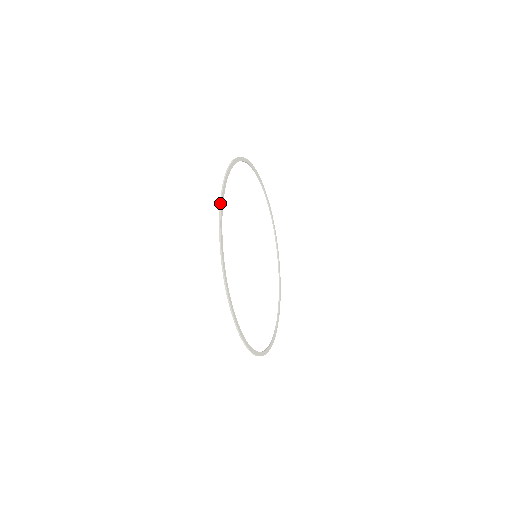
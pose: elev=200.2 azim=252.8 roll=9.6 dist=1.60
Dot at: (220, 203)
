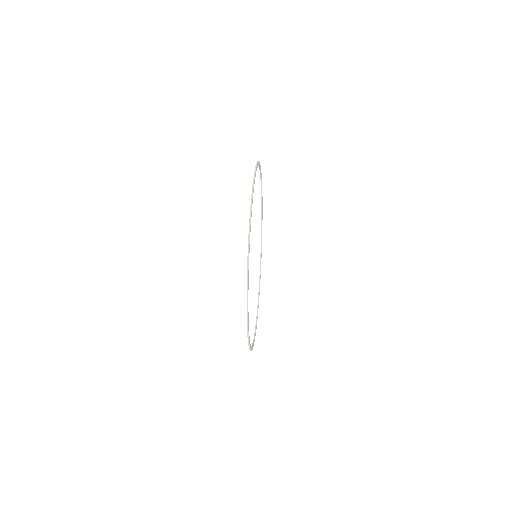
Dot at: (247, 317)
